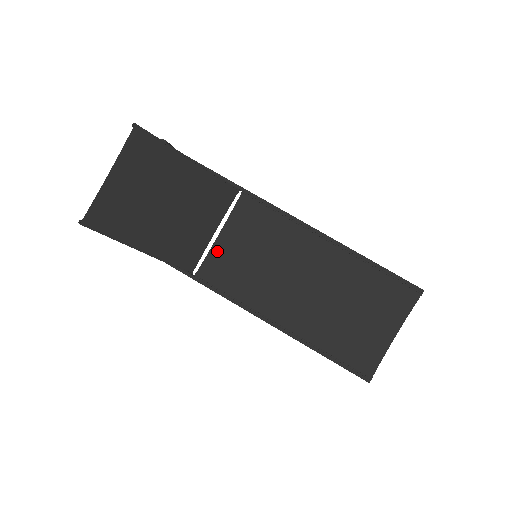
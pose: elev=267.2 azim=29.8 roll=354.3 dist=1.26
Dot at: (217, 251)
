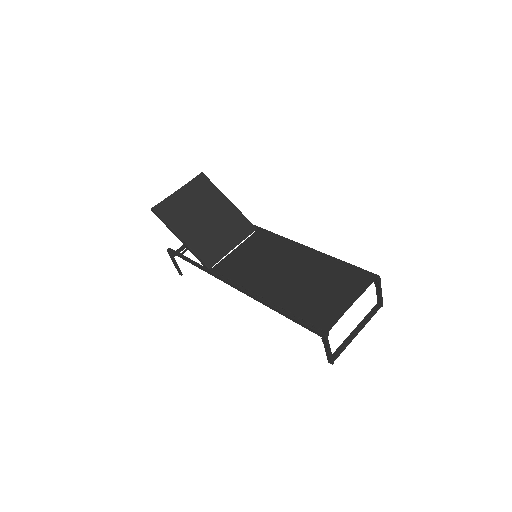
Dot at: (231, 257)
